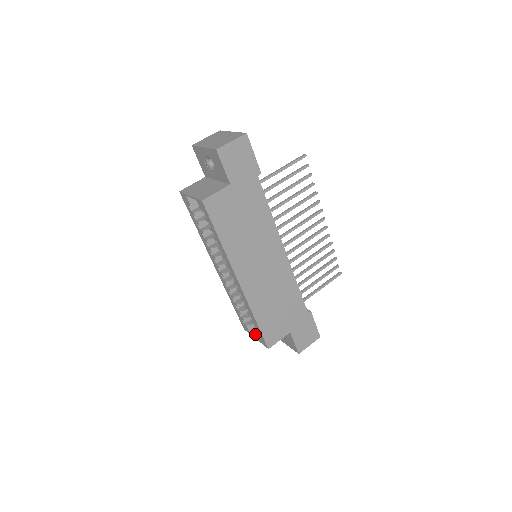
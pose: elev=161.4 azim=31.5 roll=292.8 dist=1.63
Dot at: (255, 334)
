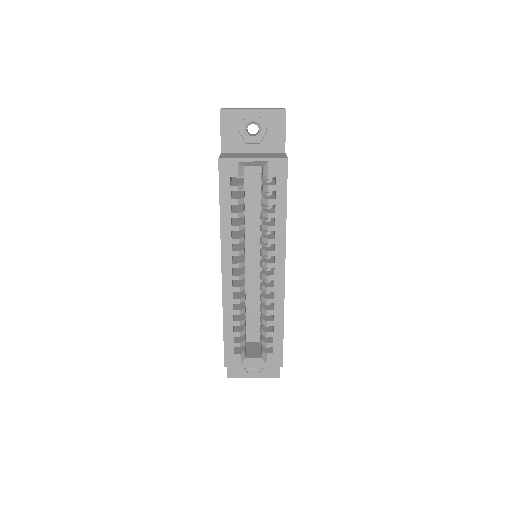
Dot at: (252, 361)
